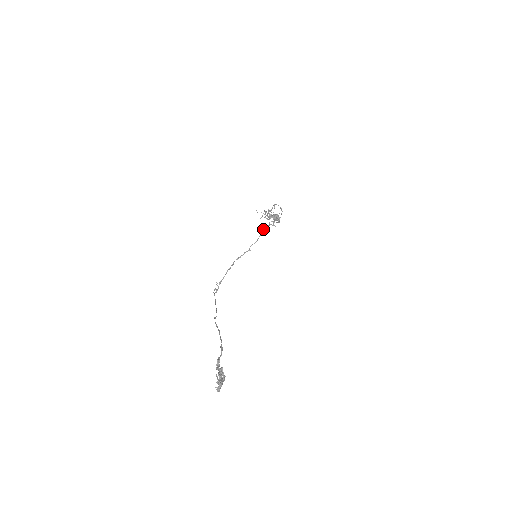
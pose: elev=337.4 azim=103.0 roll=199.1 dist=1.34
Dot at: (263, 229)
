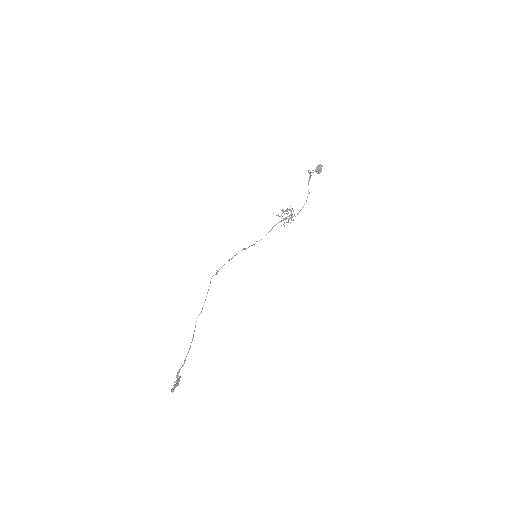
Dot at: (277, 223)
